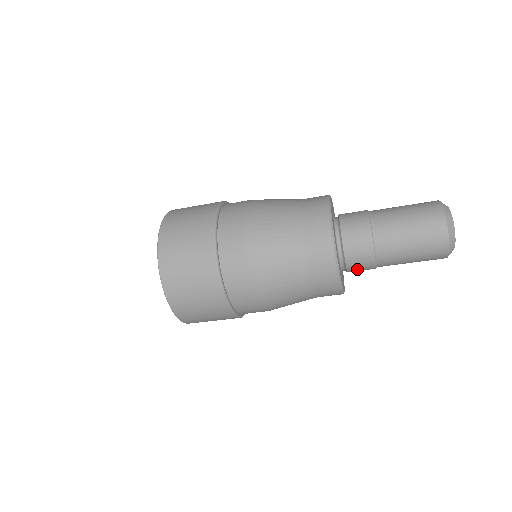
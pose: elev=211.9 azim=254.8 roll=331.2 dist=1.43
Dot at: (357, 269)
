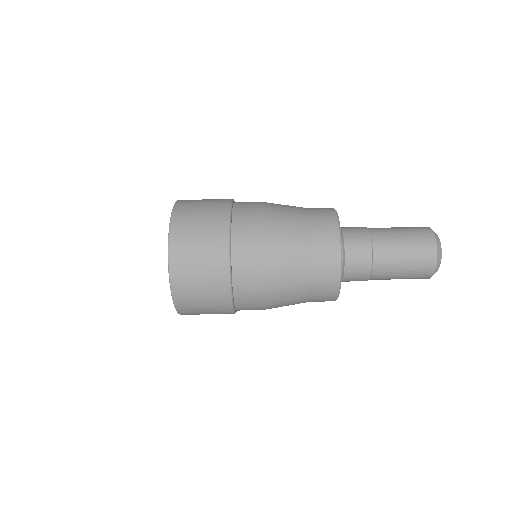
Dot at: (353, 276)
